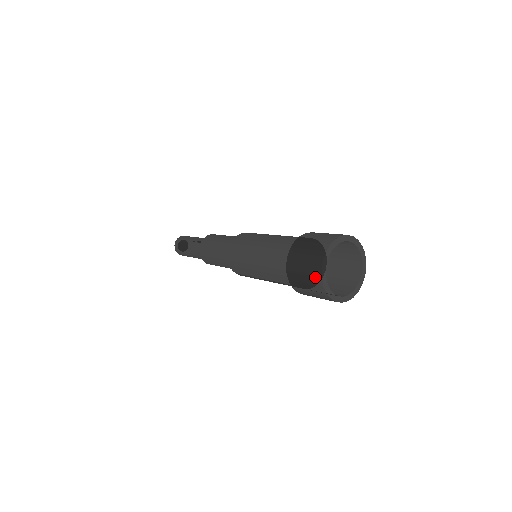
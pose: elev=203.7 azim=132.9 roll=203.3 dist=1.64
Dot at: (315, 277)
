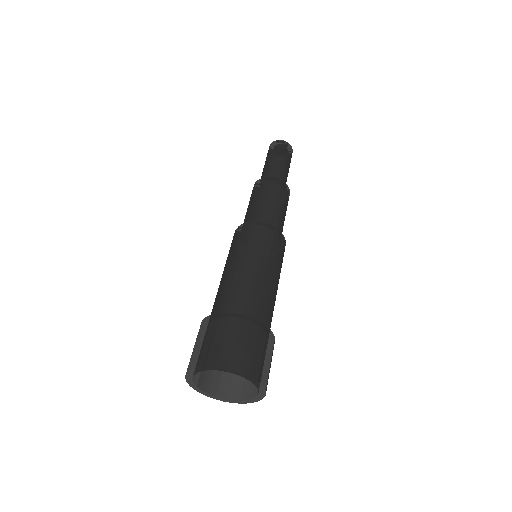
Dot at: occluded
